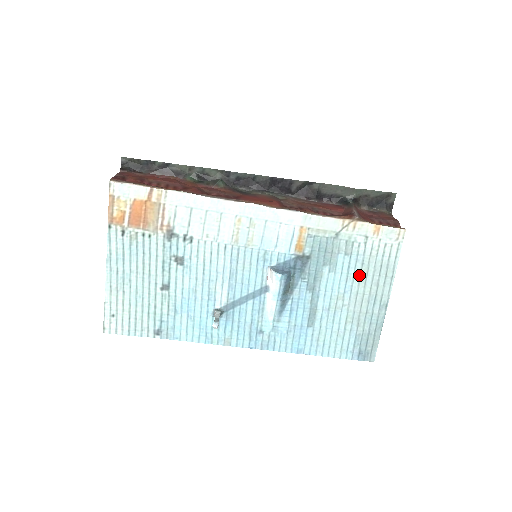
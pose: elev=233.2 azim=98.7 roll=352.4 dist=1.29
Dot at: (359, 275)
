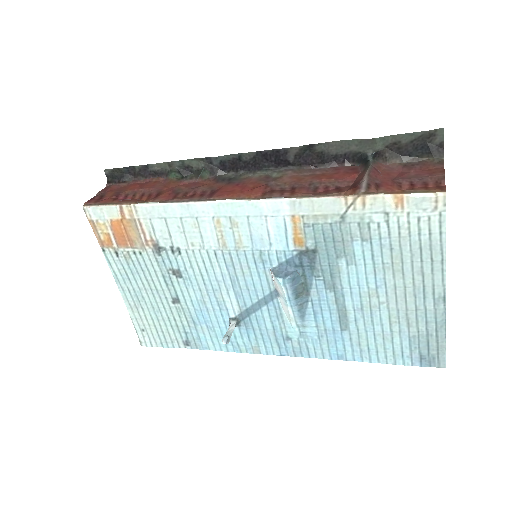
Dot at: (391, 264)
